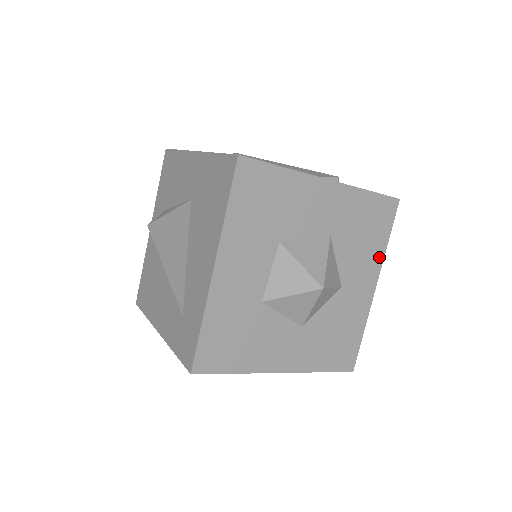
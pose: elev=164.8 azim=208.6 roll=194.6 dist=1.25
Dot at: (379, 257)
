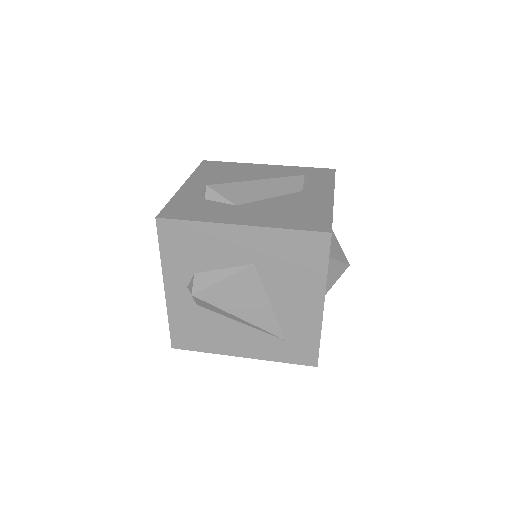
Dot at: occluded
